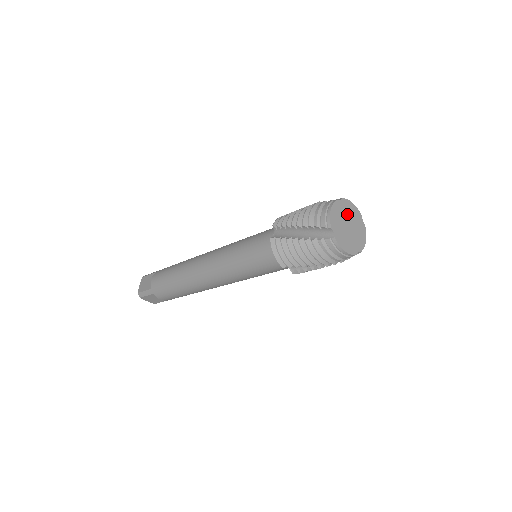
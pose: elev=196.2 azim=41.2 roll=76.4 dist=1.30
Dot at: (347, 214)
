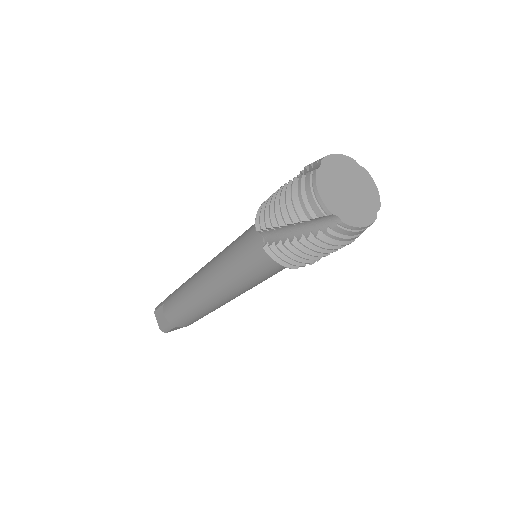
Dot at: (338, 176)
